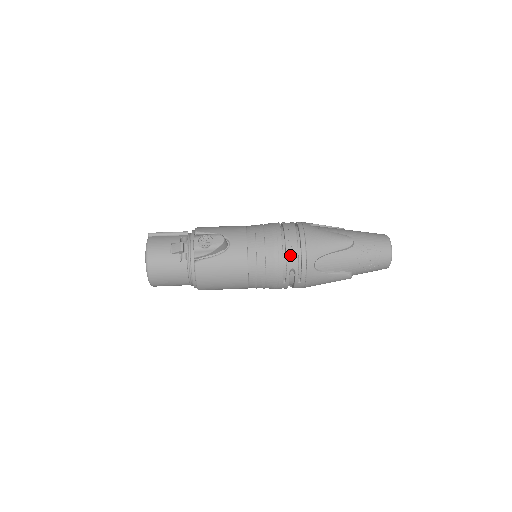
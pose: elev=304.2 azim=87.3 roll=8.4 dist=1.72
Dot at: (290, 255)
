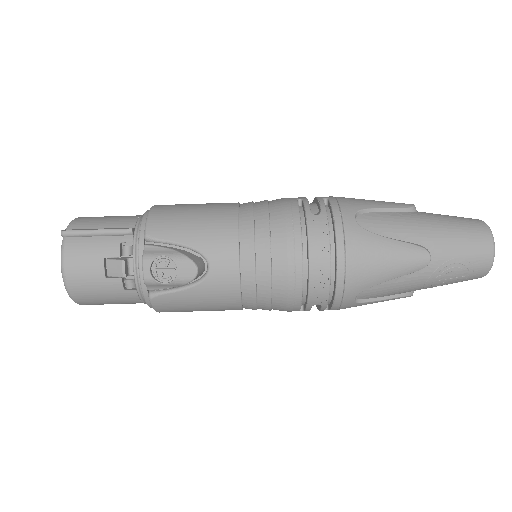
Dot at: (315, 289)
